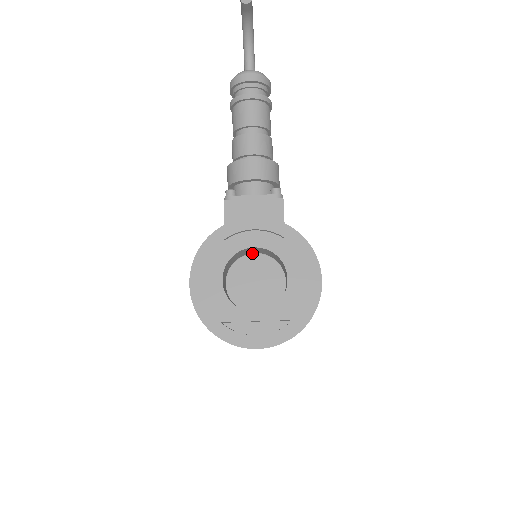
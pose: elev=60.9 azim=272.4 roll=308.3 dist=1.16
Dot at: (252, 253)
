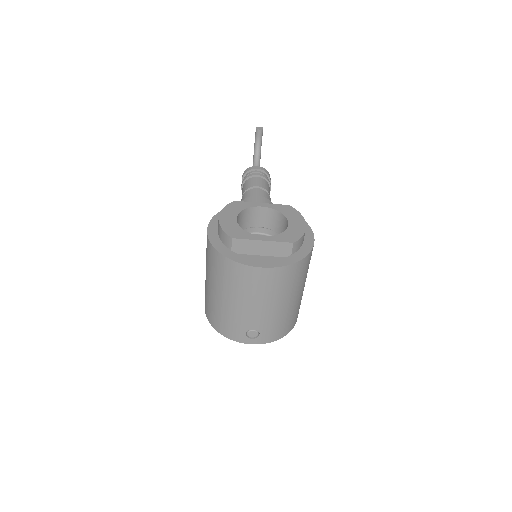
Dot at: (256, 233)
